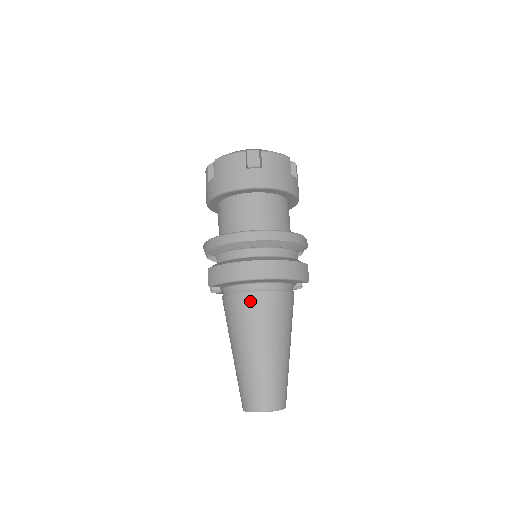
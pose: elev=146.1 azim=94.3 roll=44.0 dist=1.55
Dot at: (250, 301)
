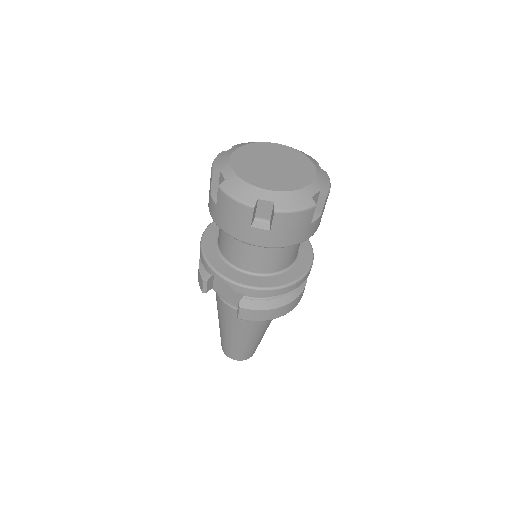
Dot at: occluded
